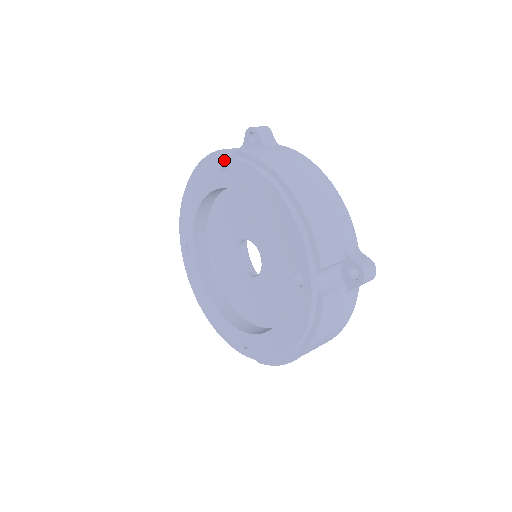
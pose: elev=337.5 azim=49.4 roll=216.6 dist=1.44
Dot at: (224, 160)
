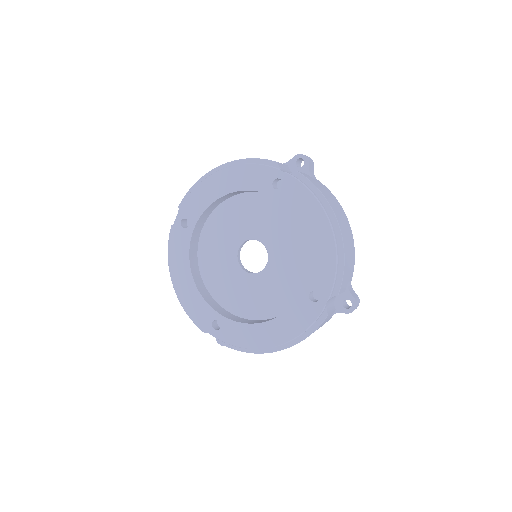
Dot at: (178, 218)
